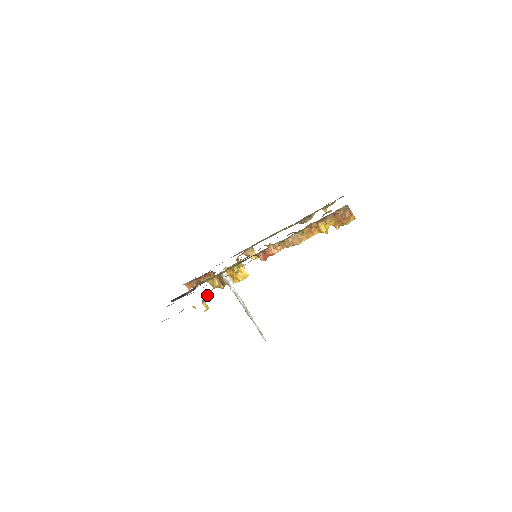
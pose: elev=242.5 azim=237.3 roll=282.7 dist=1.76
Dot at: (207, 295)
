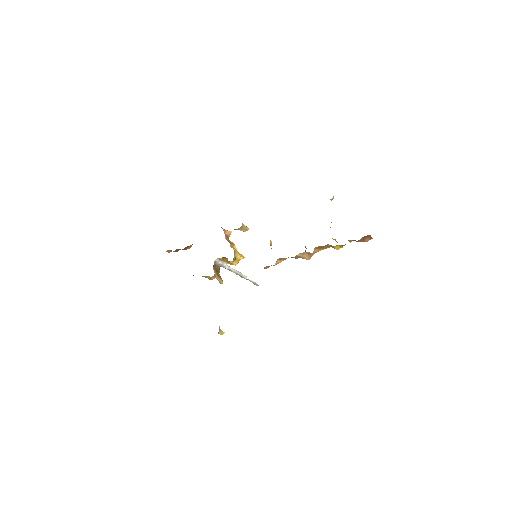
Dot at: occluded
